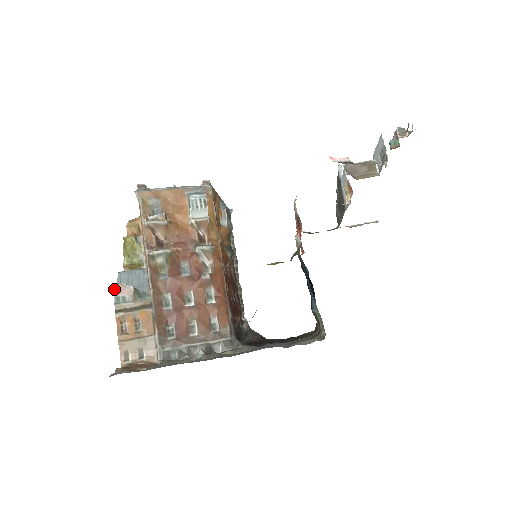
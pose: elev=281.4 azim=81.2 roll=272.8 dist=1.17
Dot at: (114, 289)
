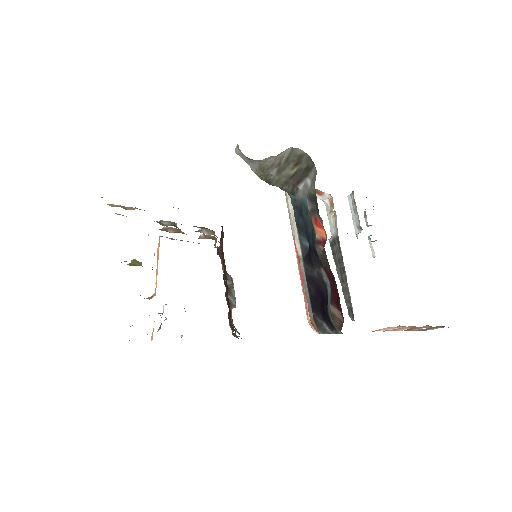
Dot at: occluded
